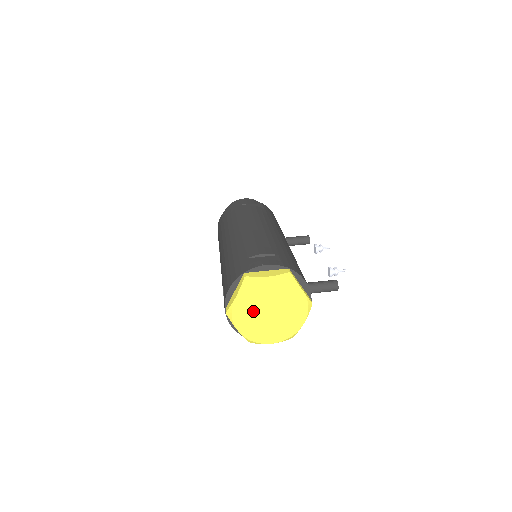
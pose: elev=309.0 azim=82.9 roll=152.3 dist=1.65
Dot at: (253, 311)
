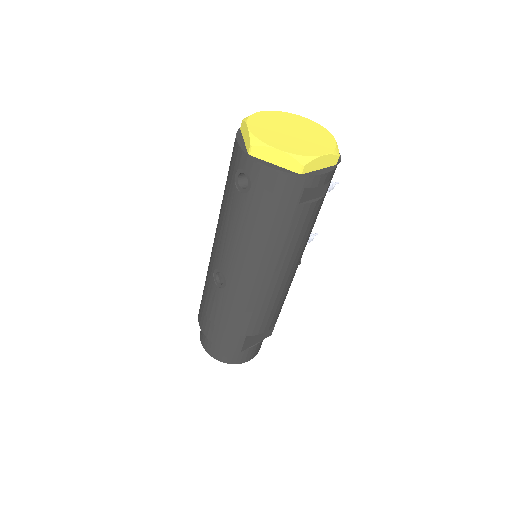
Dot at: (275, 134)
